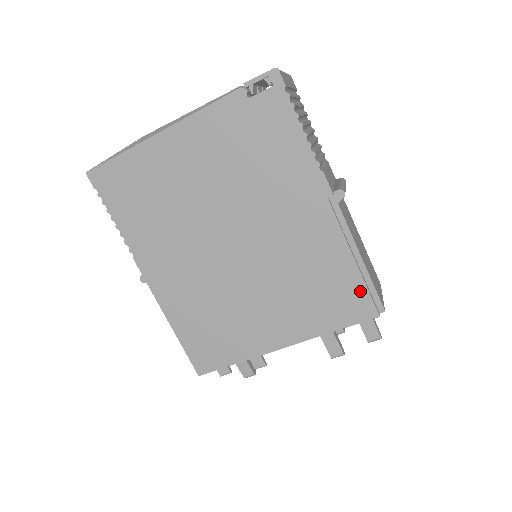
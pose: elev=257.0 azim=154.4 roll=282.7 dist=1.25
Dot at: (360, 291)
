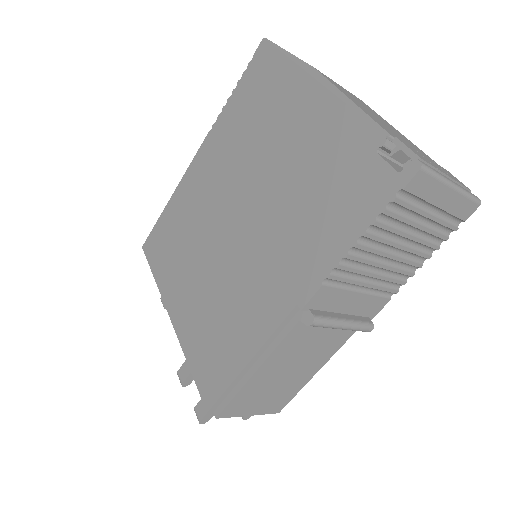
Dot at: (223, 381)
